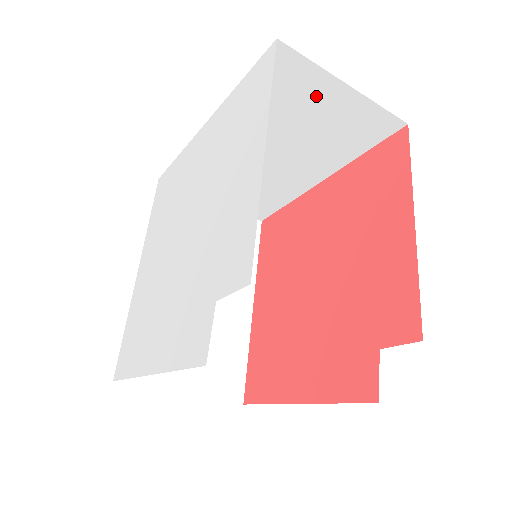
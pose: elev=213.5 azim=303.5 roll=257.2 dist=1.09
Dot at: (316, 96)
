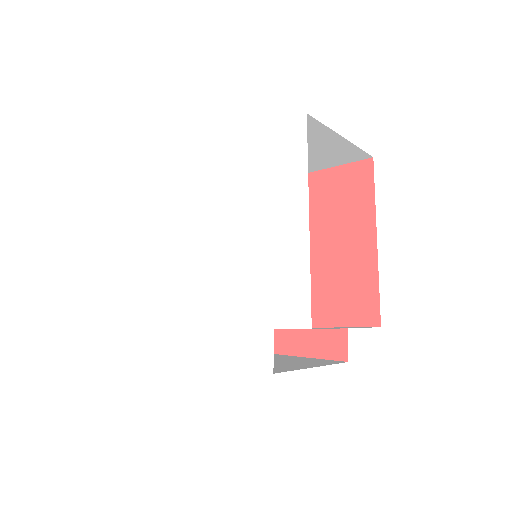
Dot at: (316, 140)
